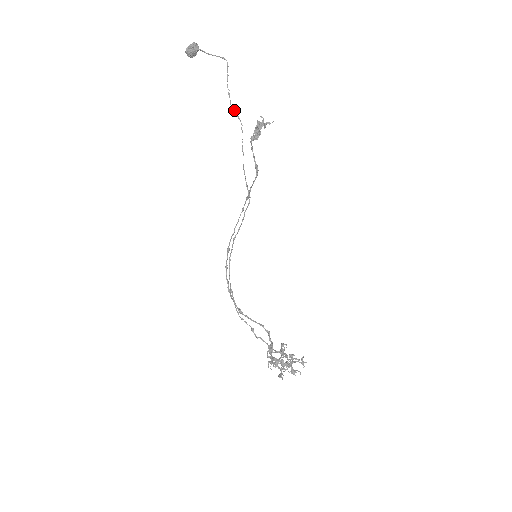
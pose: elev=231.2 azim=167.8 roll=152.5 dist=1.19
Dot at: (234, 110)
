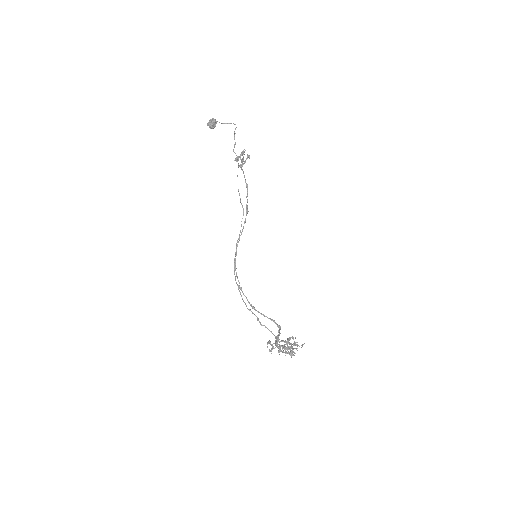
Dot at: (235, 153)
